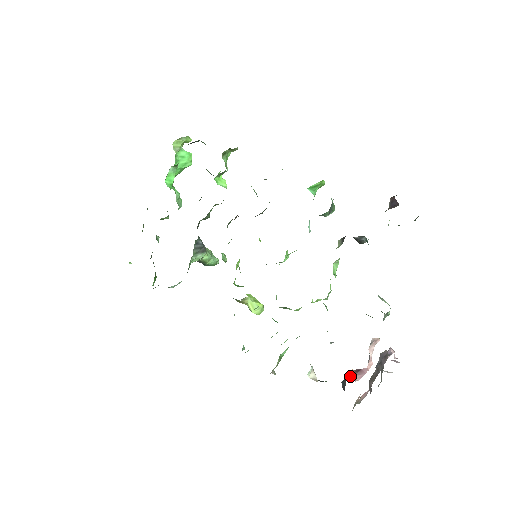
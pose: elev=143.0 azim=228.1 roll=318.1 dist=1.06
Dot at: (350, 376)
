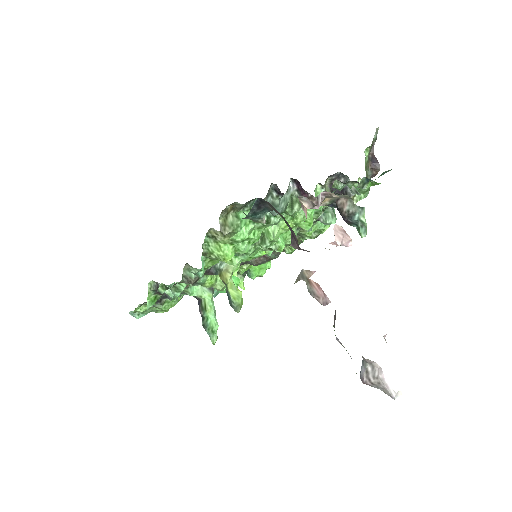
Dot at: (301, 203)
